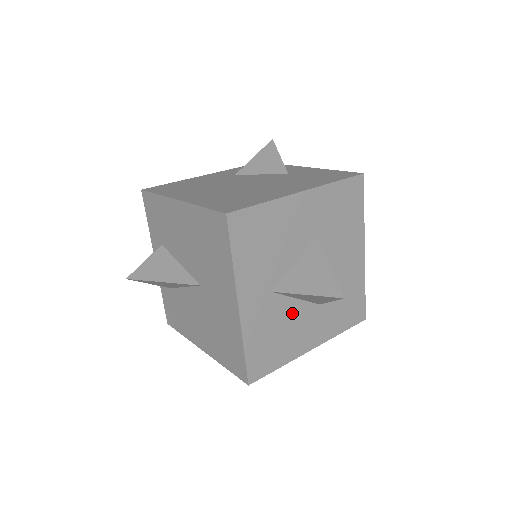
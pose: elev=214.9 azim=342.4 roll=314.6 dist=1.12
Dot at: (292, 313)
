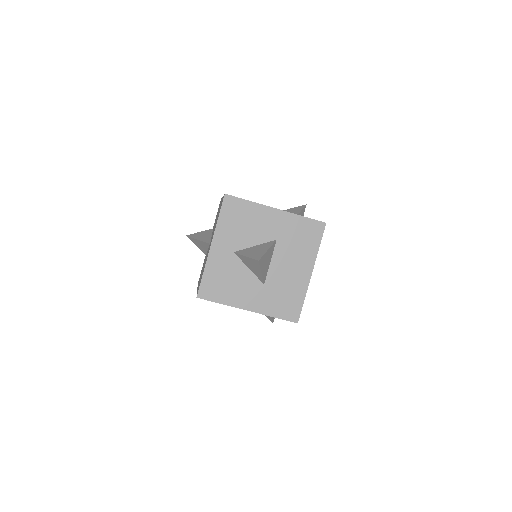
Dot at: (242, 275)
